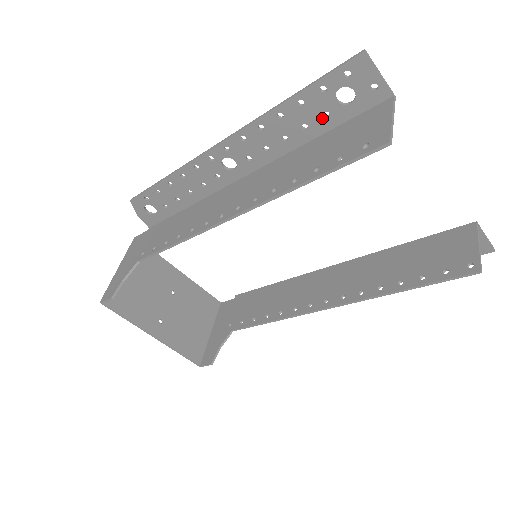
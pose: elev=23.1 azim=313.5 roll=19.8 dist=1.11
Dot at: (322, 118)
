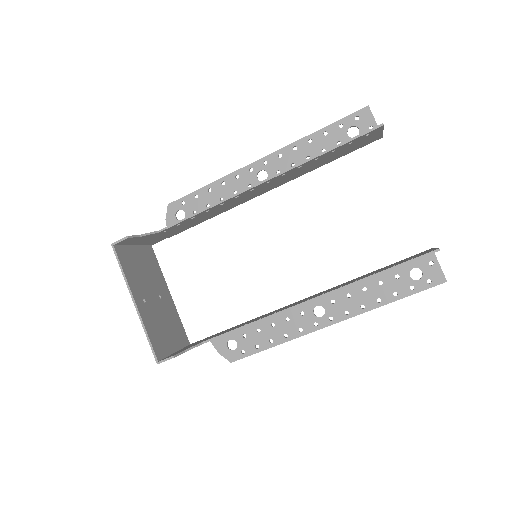
Dot at: occluded
